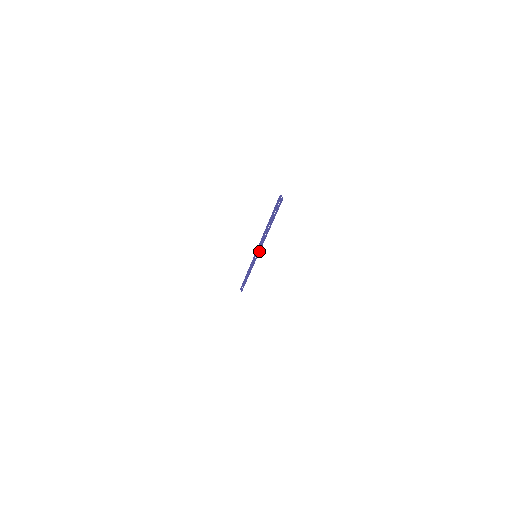
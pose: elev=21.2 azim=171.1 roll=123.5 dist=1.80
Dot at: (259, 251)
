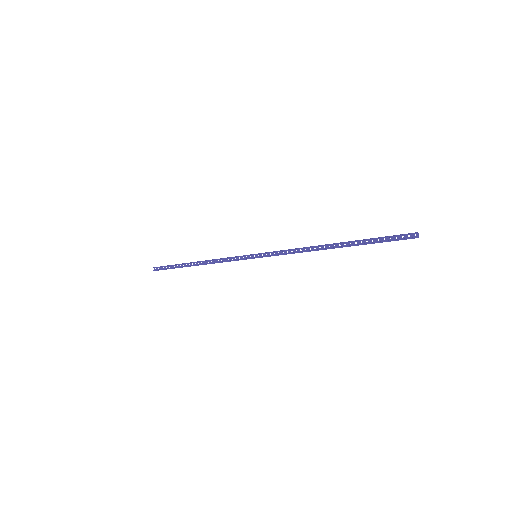
Dot at: (273, 255)
